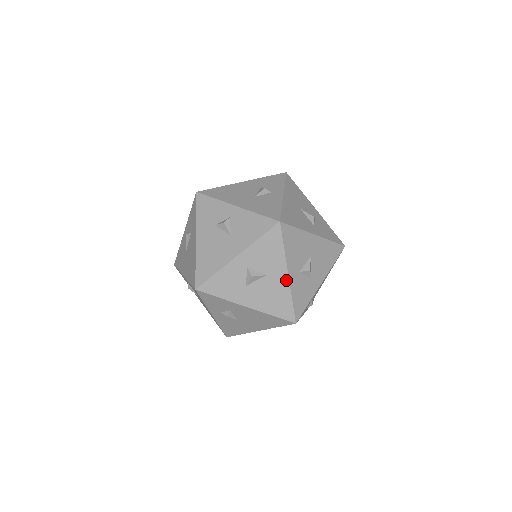
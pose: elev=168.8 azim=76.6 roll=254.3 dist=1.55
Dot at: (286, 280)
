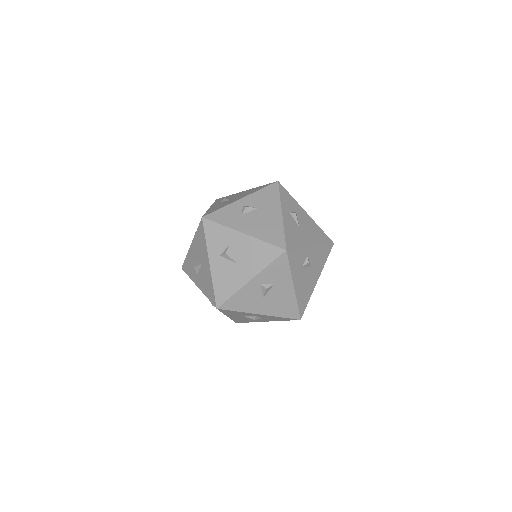
Dot at: occluded
